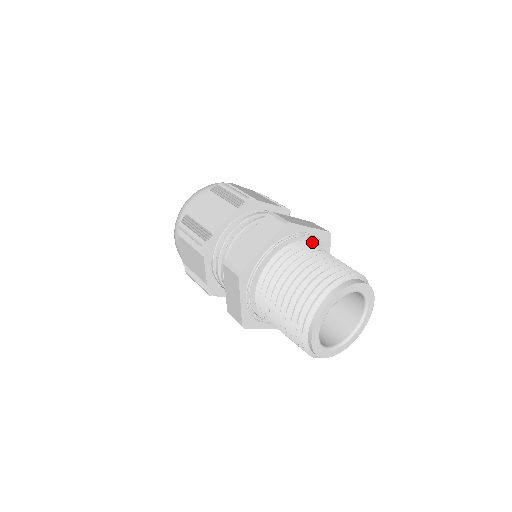
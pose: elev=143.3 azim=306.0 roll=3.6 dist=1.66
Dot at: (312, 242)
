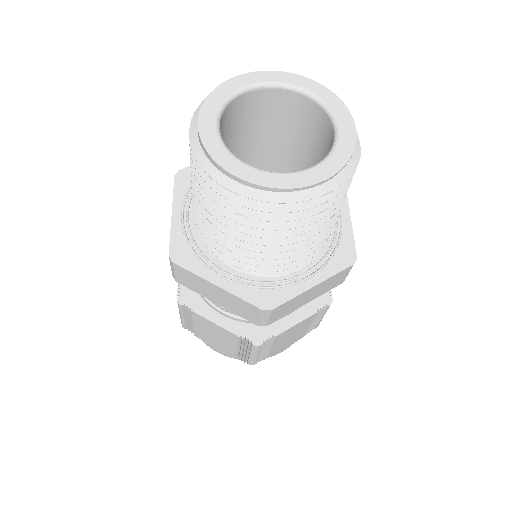
Dot at: occluded
